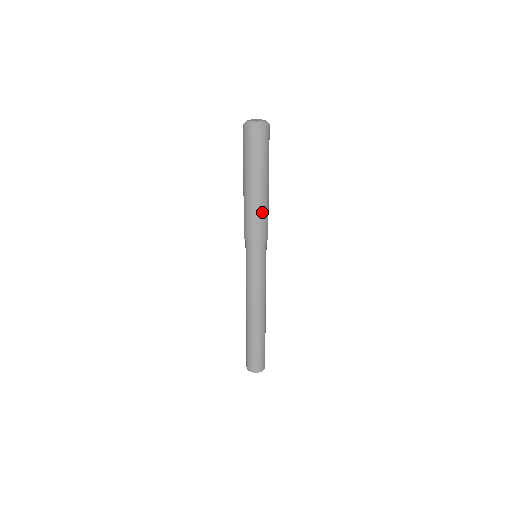
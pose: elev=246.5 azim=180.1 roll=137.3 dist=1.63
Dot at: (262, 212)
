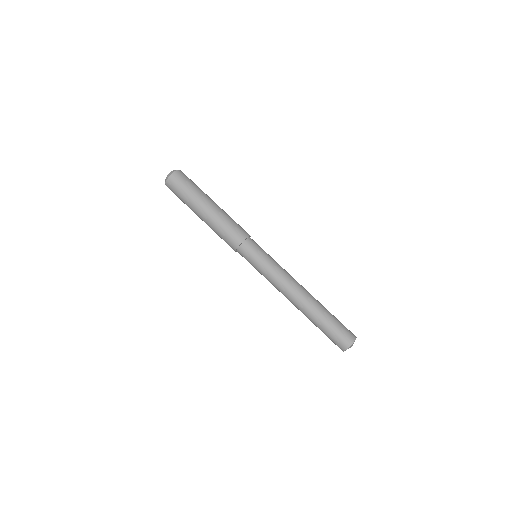
Dot at: (226, 219)
